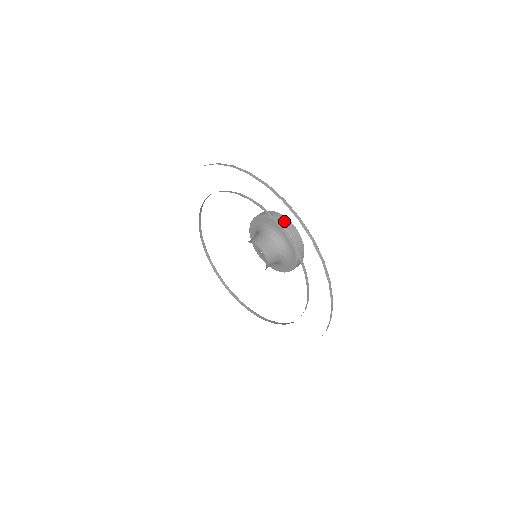
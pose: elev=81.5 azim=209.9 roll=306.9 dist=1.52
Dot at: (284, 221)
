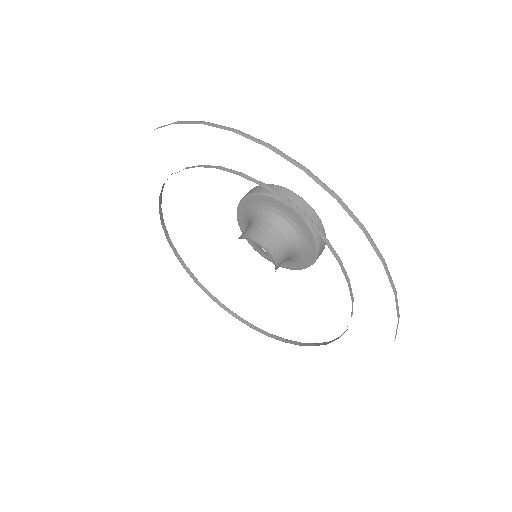
Dot at: (313, 219)
